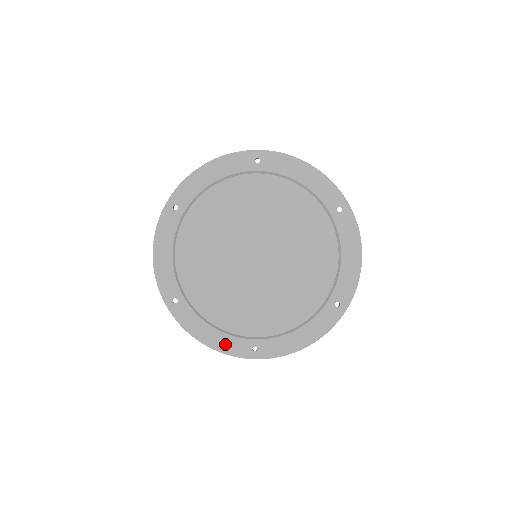
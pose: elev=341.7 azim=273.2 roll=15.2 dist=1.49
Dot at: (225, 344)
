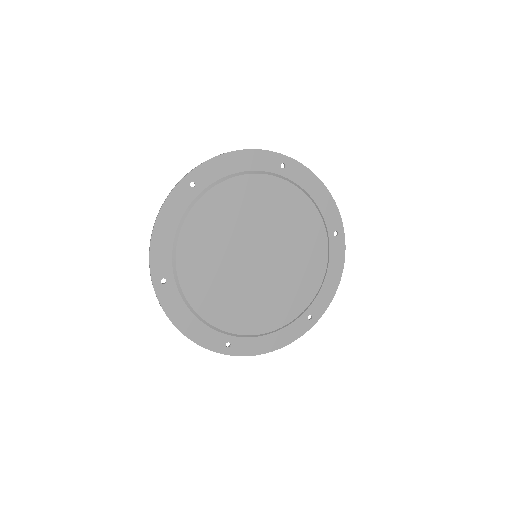
Dot at: (288, 335)
